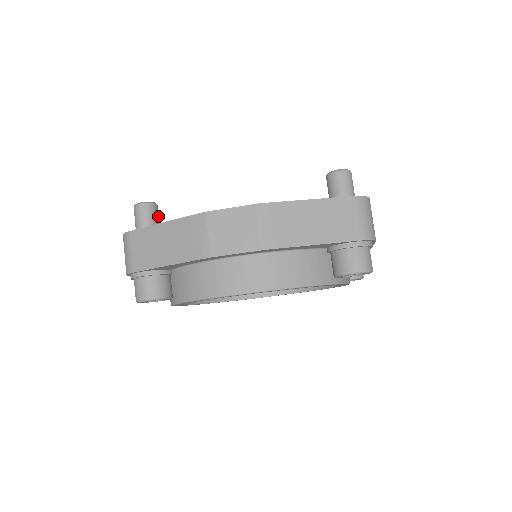
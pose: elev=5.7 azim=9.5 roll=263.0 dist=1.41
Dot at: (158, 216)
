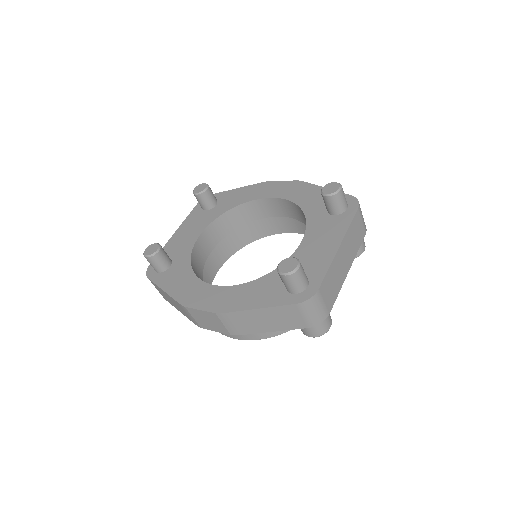
Dot at: (164, 257)
